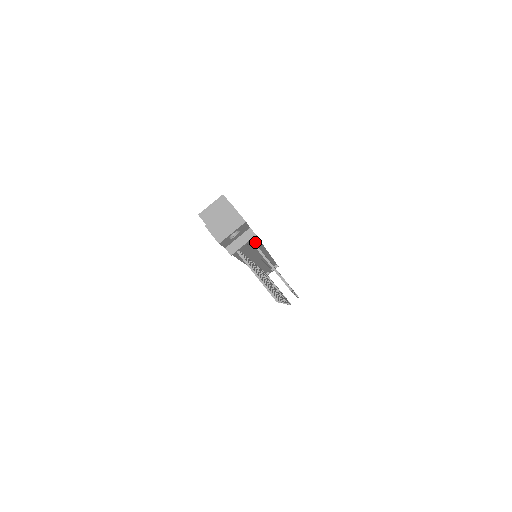
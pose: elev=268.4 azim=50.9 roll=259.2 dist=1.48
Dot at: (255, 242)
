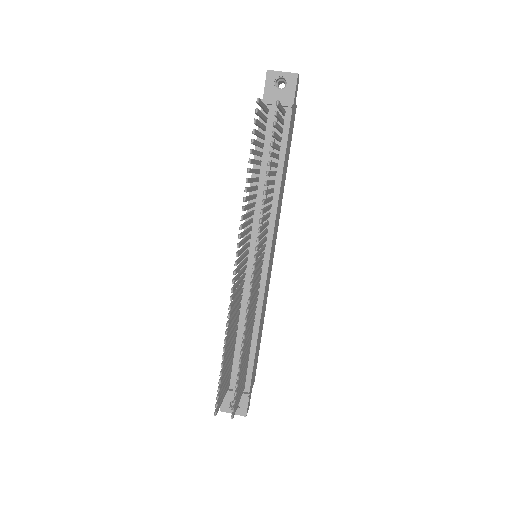
Dot at: (281, 153)
